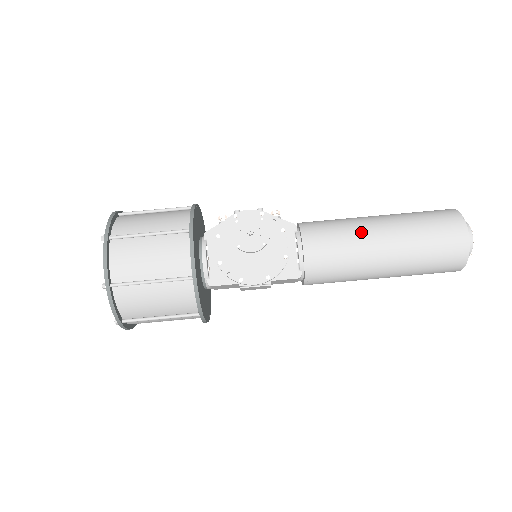
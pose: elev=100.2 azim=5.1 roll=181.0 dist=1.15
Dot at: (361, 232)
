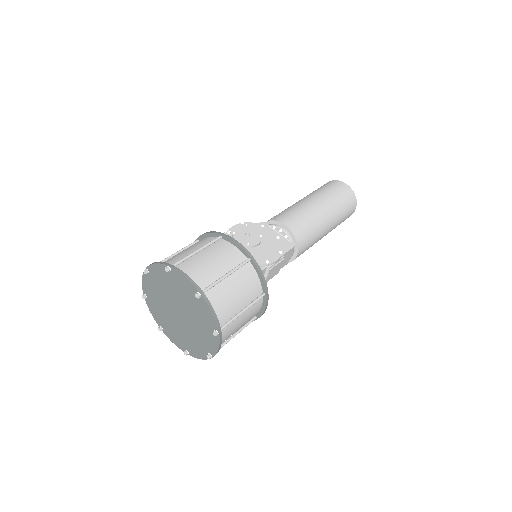
Dot at: (303, 205)
